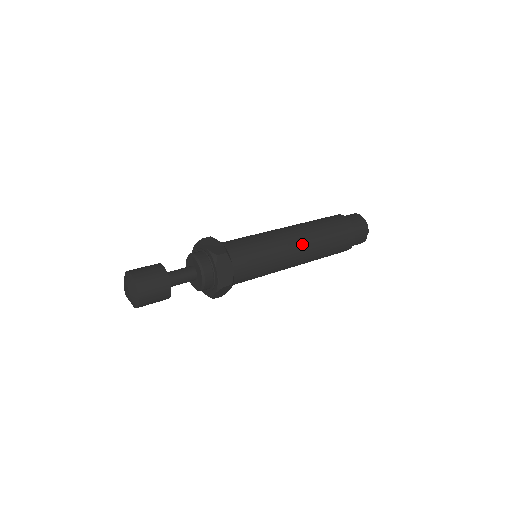
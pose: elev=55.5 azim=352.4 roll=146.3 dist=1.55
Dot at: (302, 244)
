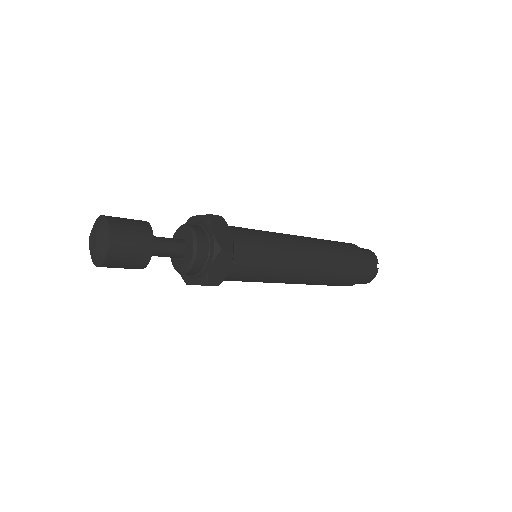
Dot at: (308, 244)
